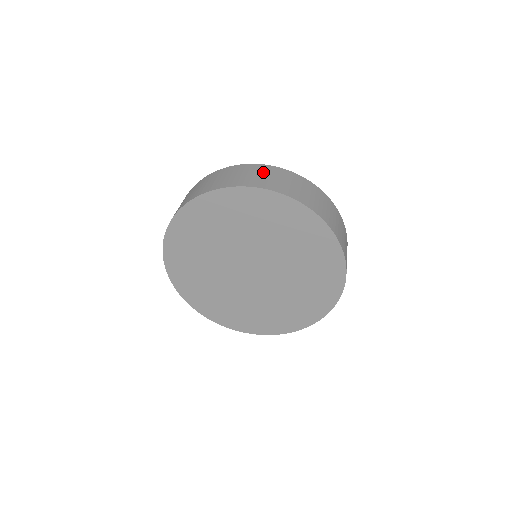
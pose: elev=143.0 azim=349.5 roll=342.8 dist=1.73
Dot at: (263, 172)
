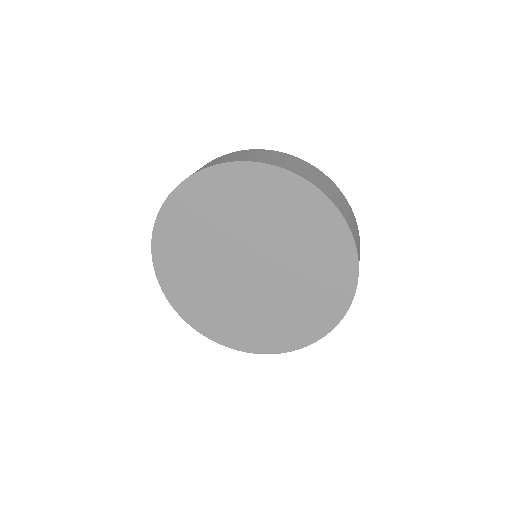
Dot at: (262, 153)
